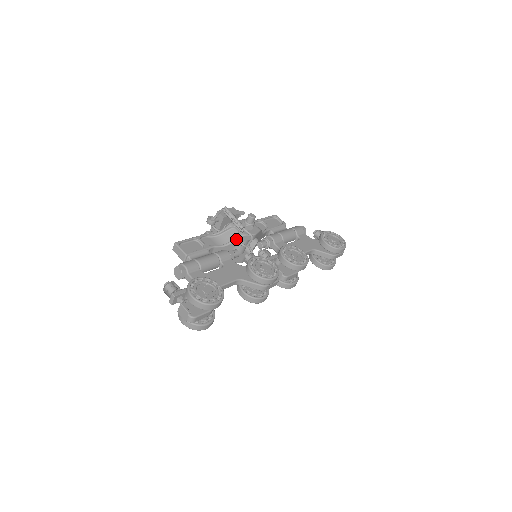
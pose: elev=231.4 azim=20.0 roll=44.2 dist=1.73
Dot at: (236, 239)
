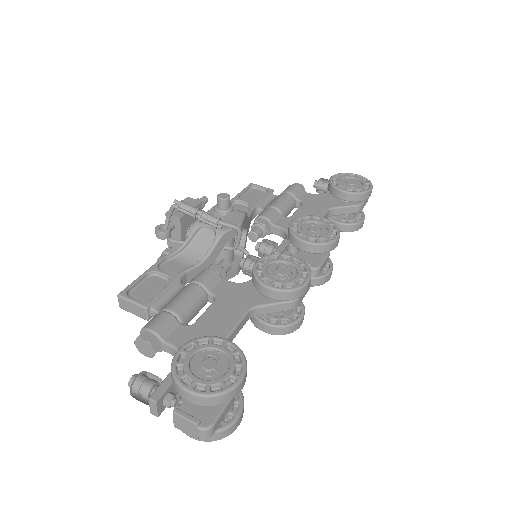
Dot at: (215, 244)
